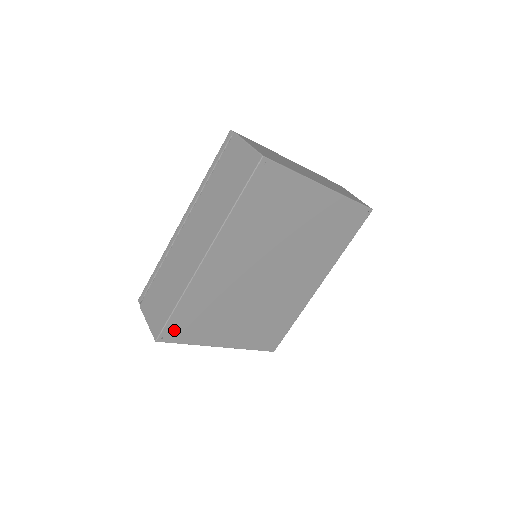
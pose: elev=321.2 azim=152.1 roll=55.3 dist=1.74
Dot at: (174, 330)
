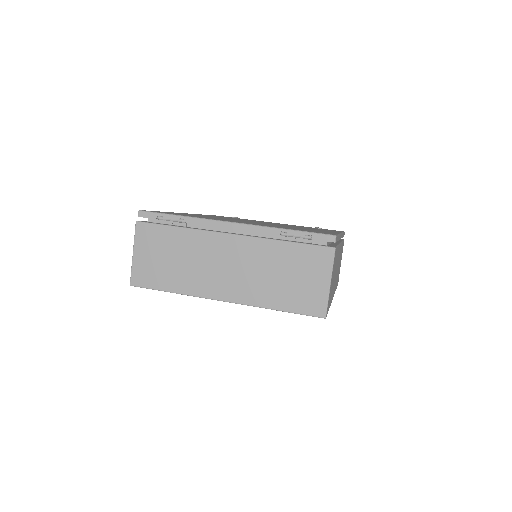
Dot at: occluded
